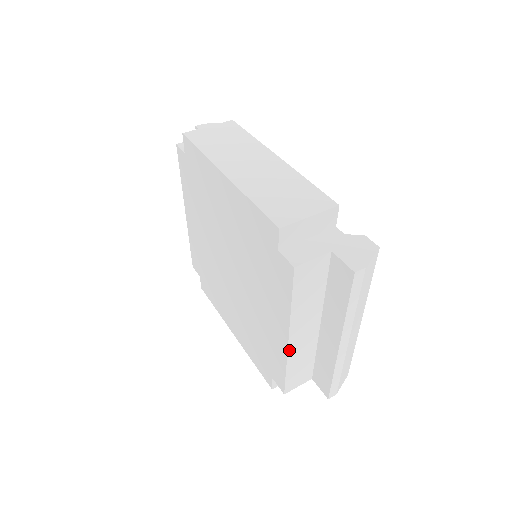
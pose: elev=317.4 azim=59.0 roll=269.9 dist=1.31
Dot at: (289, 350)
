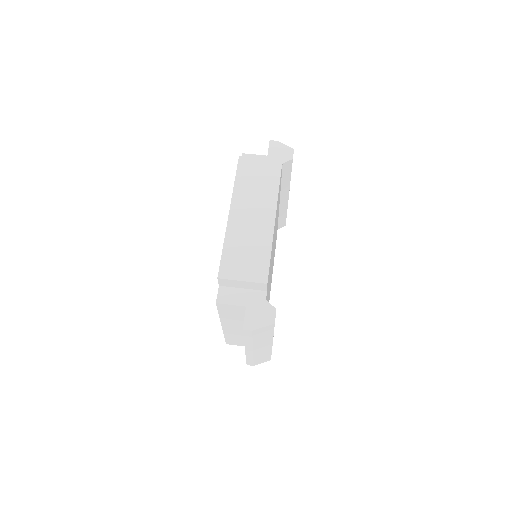
Dot at: (224, 330)
